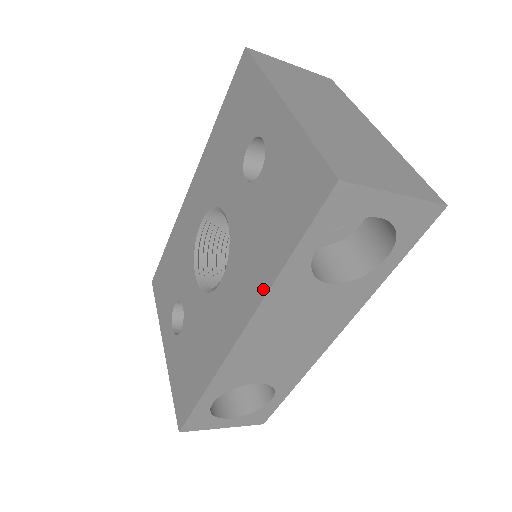
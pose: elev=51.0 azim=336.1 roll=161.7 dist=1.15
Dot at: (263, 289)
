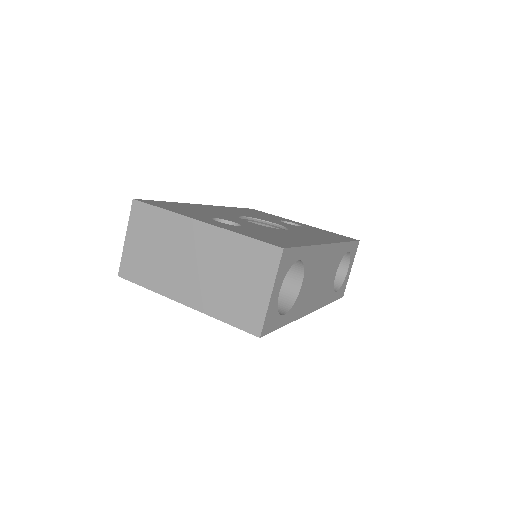
Dot at: occluded
